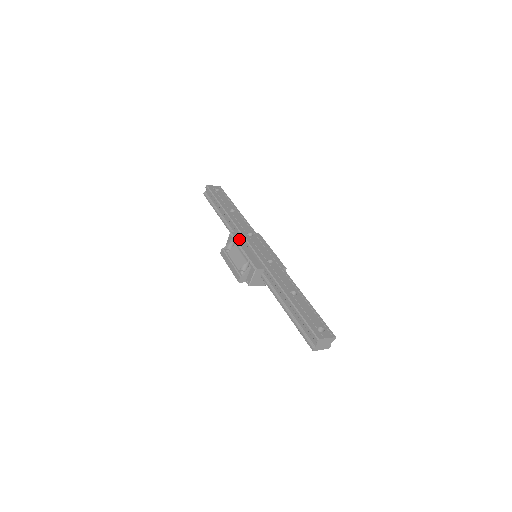
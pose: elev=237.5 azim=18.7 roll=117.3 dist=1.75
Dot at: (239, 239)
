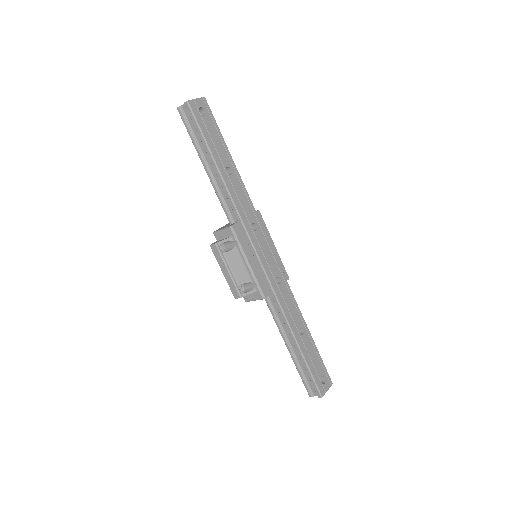
Dot at: (242, 239)
